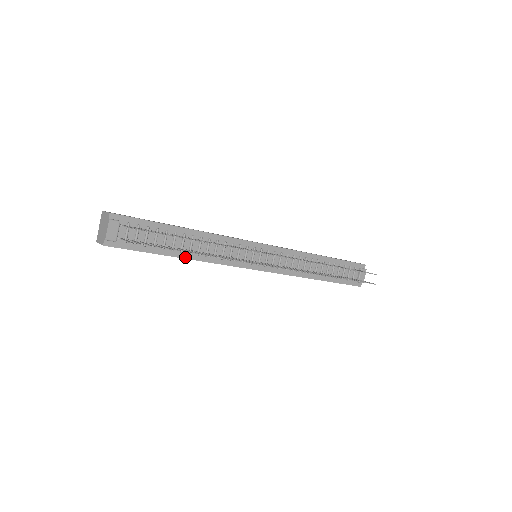
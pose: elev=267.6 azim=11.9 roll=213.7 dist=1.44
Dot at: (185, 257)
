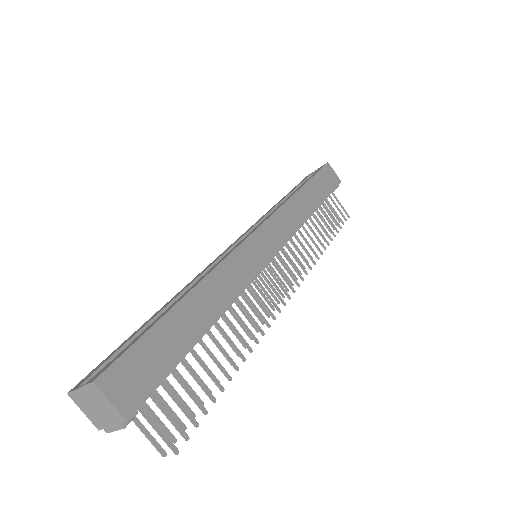
Dot at: occluded
